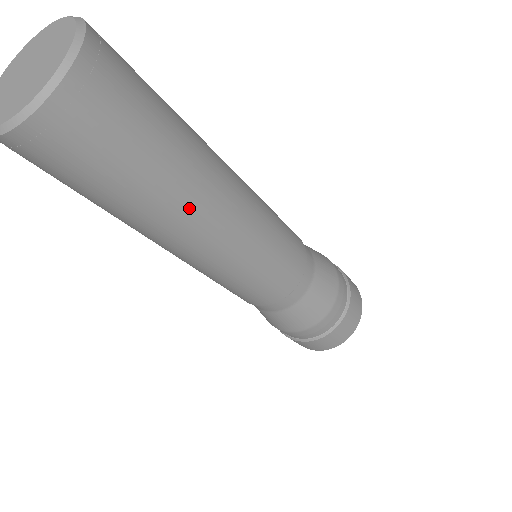
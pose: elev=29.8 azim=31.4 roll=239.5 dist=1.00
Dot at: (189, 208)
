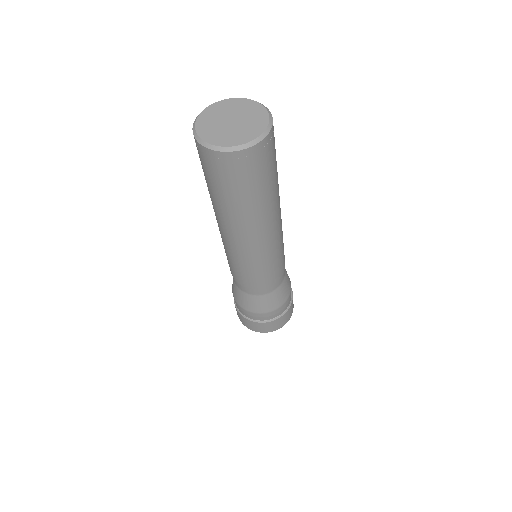
Dot at: (235, 222)
